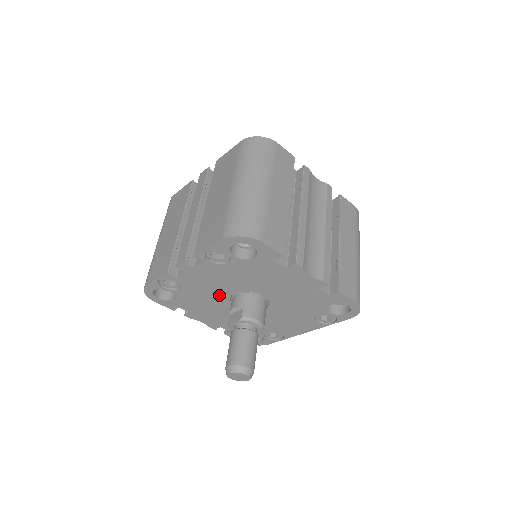
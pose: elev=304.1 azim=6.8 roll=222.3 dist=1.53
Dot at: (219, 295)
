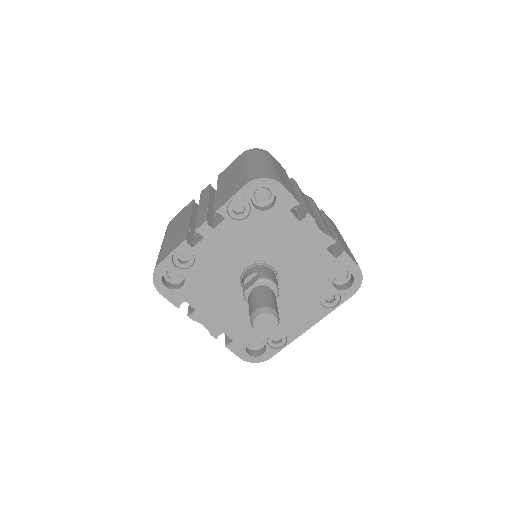
Dot at: (230, 273)
